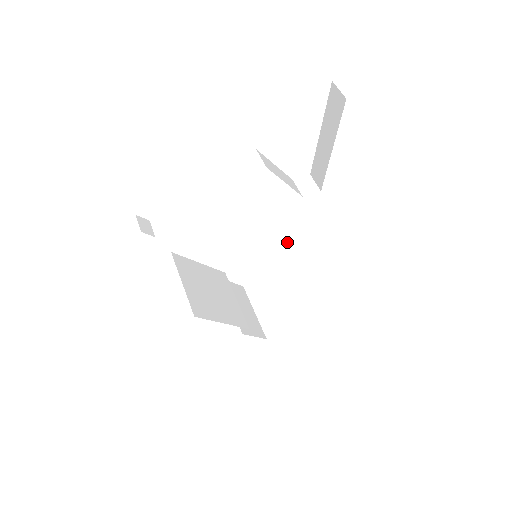
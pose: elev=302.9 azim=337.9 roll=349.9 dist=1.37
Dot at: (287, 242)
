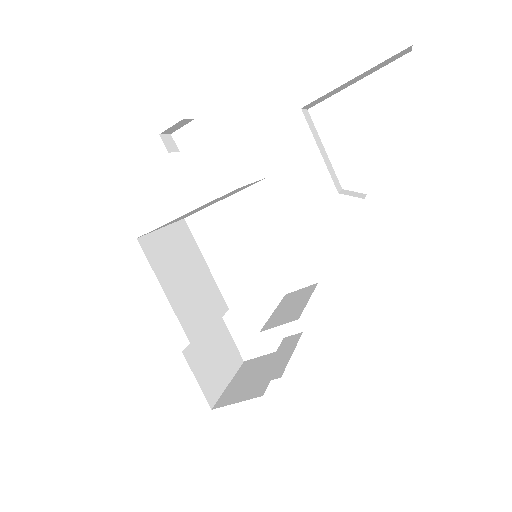
Dot at: (310, 290)
